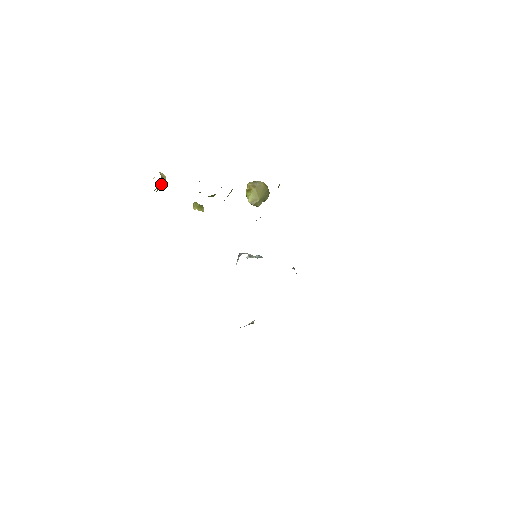
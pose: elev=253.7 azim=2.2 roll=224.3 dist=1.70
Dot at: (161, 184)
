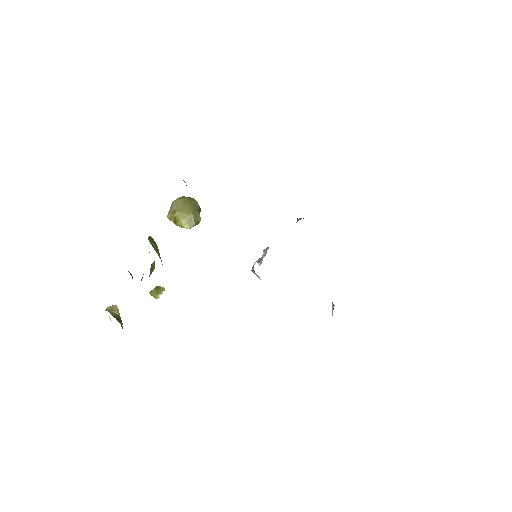
Dot at: (118, 316)
